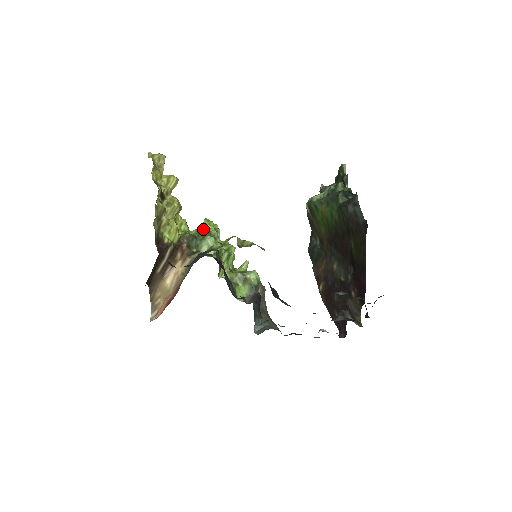
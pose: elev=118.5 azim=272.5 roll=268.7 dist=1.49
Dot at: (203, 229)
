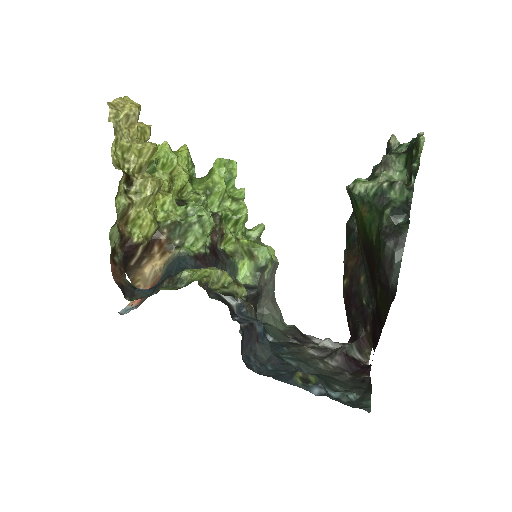
Dot at: (194, 208)
